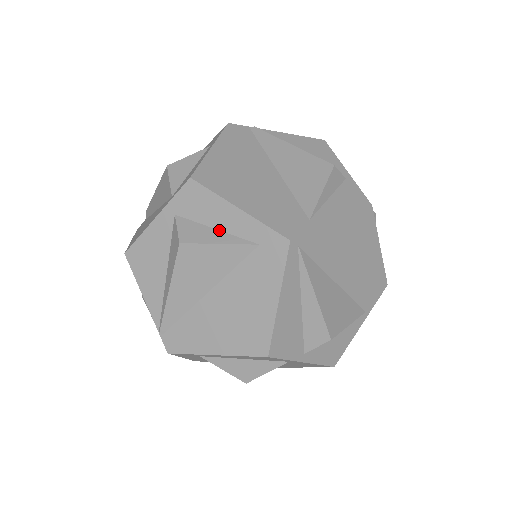
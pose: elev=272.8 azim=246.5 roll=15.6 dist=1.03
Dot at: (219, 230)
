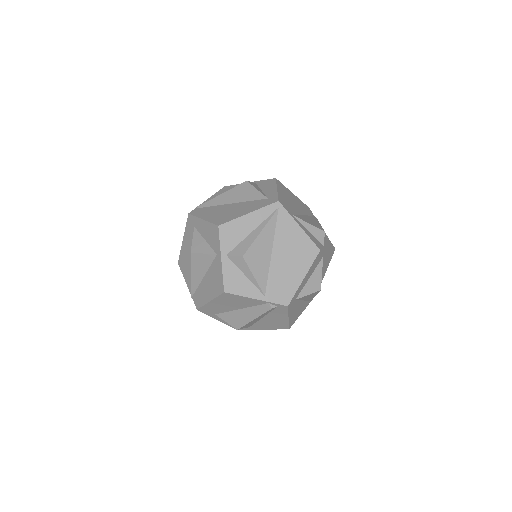
Dot at: (262, 191)
